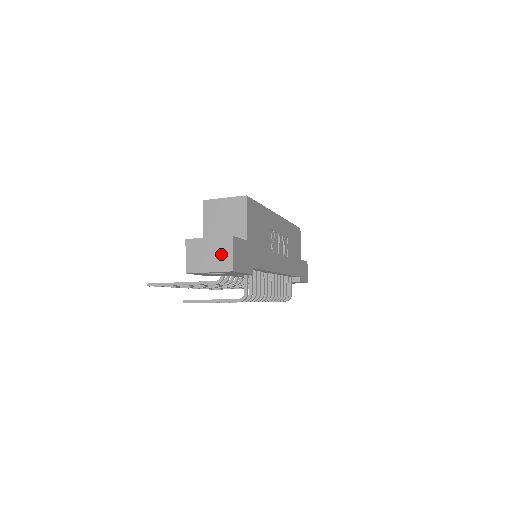
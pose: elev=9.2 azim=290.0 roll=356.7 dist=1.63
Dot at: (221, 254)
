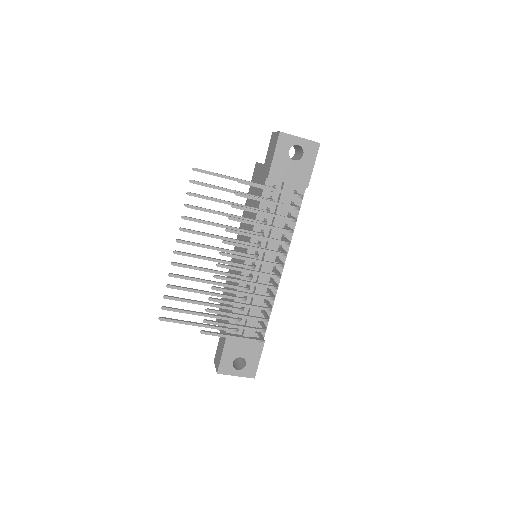
Dot at: occluded
